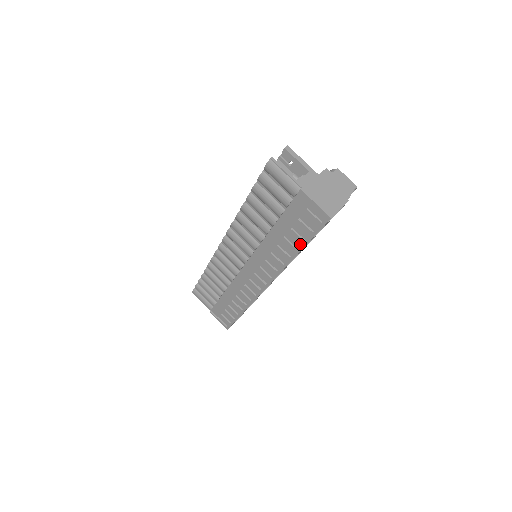
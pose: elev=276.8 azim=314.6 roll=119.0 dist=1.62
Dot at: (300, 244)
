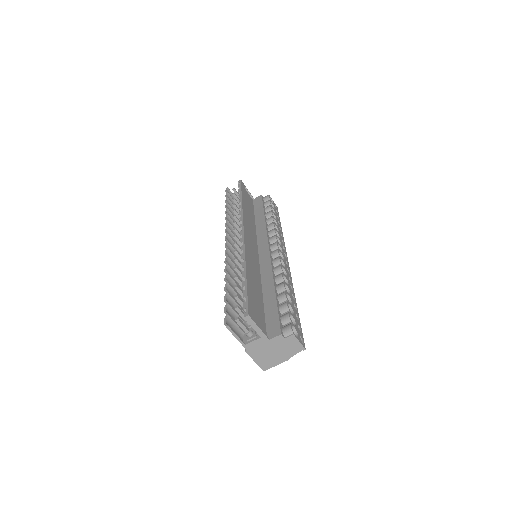
Dot at: occluded
